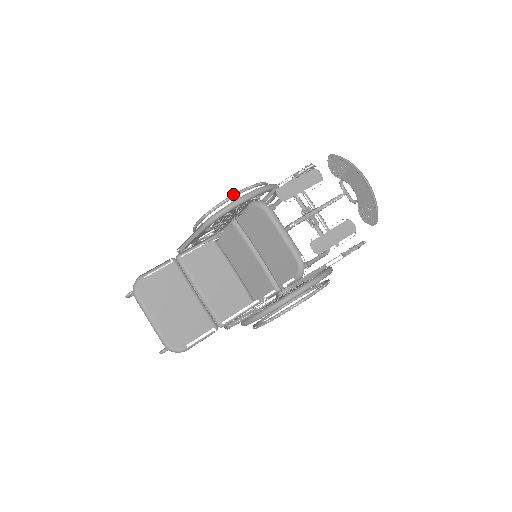
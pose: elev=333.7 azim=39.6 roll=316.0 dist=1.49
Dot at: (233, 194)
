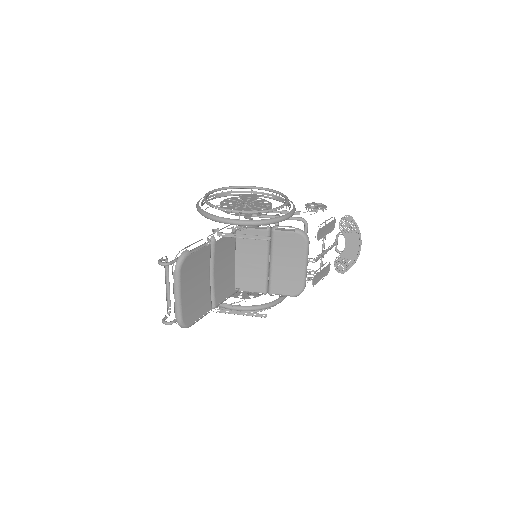
Dot at: (280, 207)
